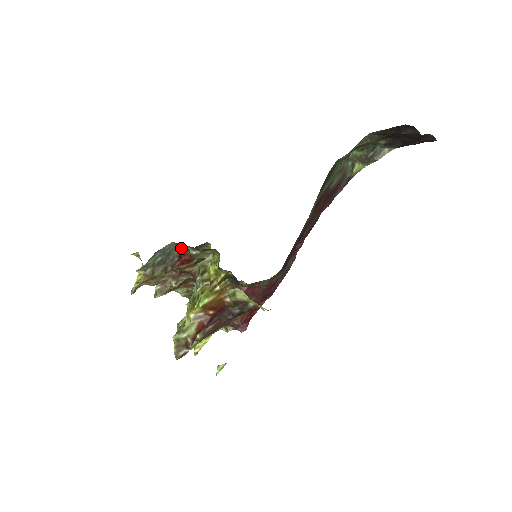
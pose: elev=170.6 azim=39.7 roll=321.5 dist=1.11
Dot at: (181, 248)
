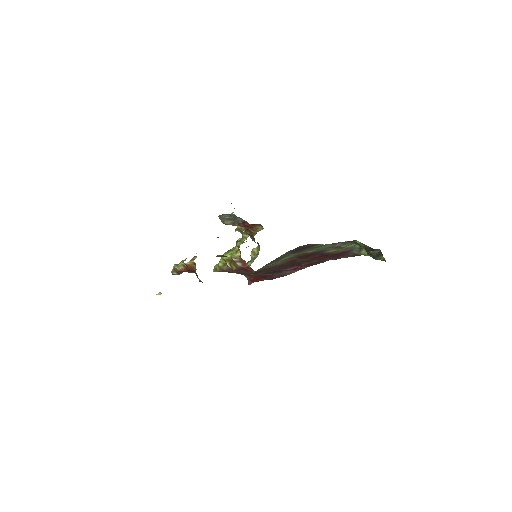
Dot at: occluded
